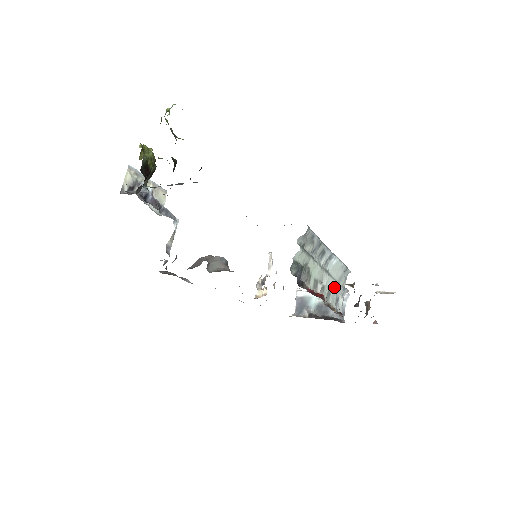
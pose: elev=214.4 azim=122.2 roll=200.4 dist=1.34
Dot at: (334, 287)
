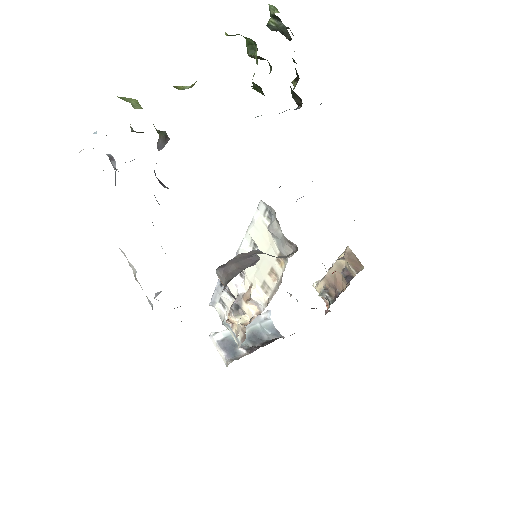
Dot at: occluded
